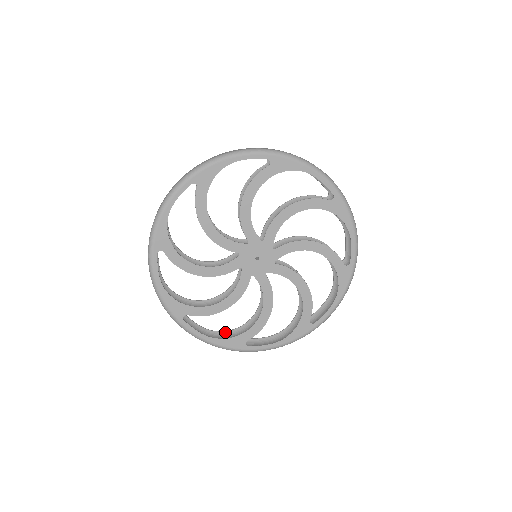
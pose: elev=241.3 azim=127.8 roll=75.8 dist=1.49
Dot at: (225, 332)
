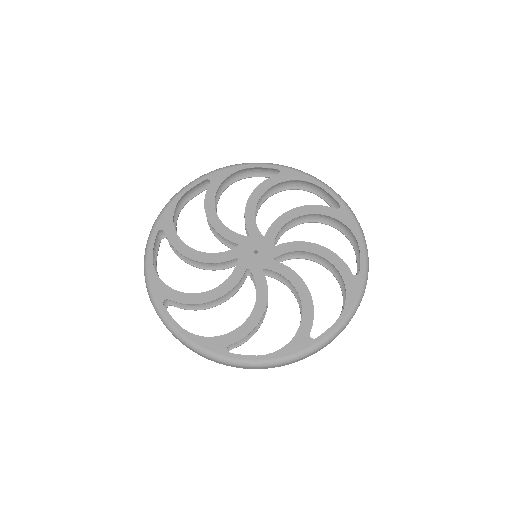
Dot at: occluded
